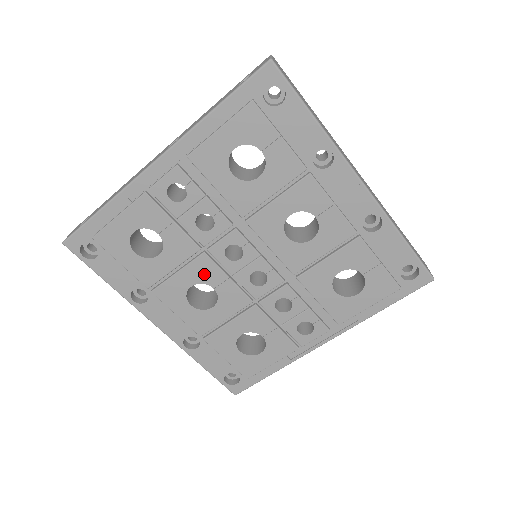
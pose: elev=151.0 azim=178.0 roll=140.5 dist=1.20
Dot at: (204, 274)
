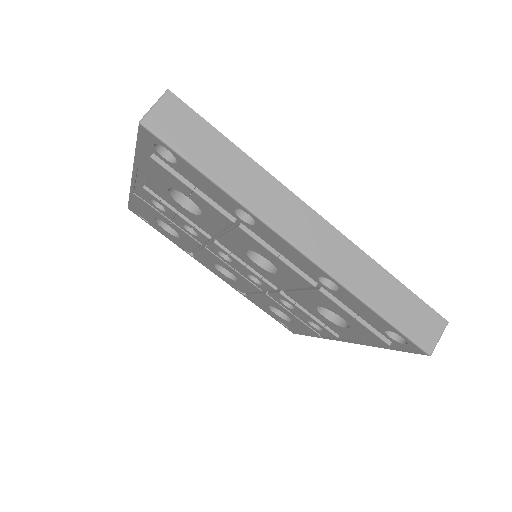
Dot at: (216, 260)
